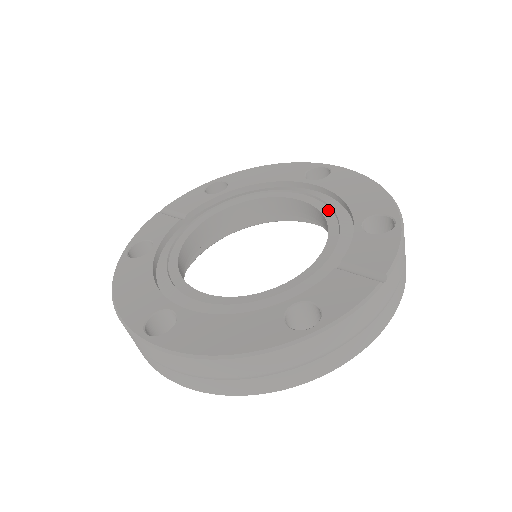
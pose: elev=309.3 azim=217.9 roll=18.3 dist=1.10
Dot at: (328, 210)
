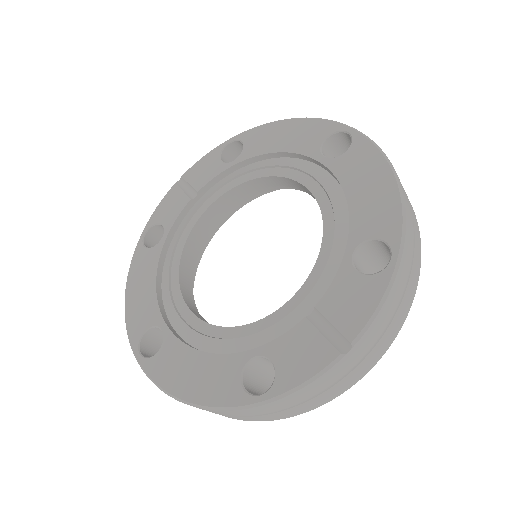
Dot at: (330, 213)
